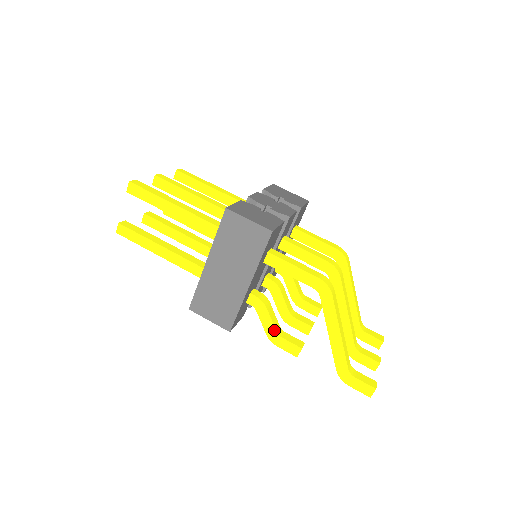
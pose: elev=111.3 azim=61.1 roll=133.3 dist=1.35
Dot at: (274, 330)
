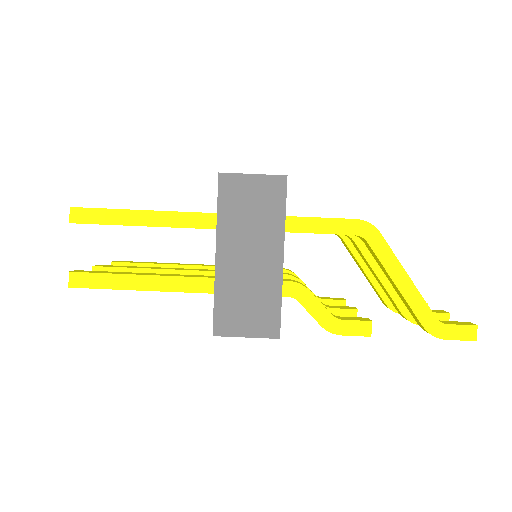
Dot at: (329, 315)
